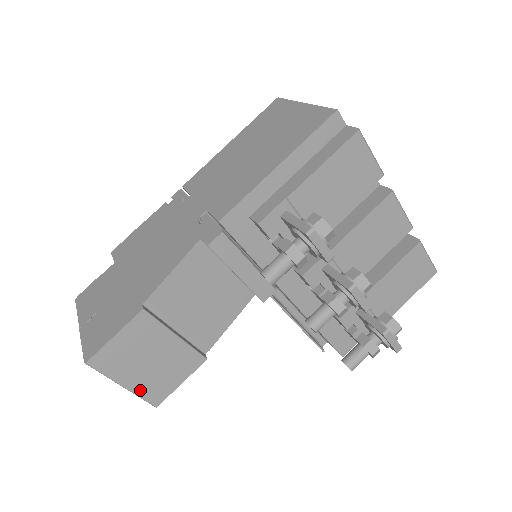
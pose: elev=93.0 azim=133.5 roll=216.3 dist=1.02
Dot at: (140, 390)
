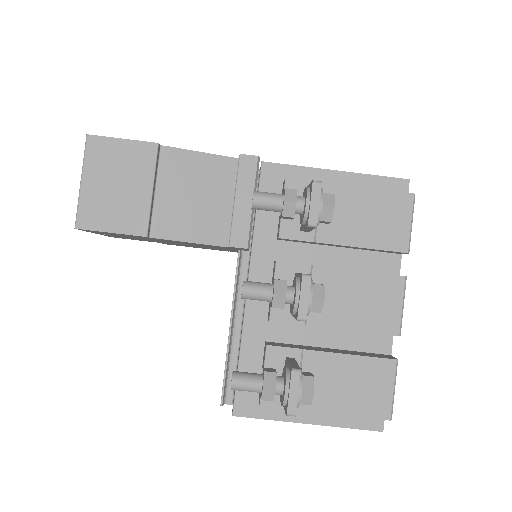
Dot at: (85, 199)
